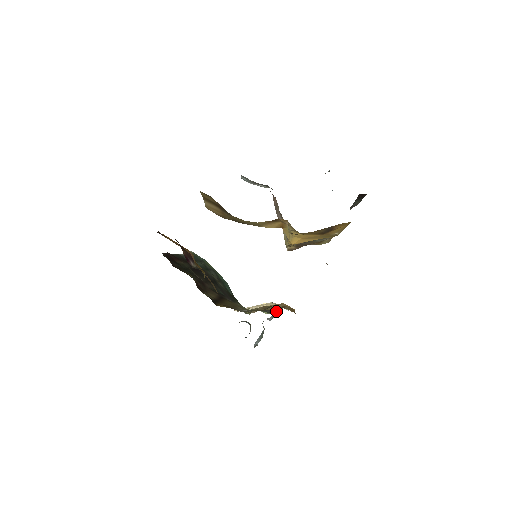
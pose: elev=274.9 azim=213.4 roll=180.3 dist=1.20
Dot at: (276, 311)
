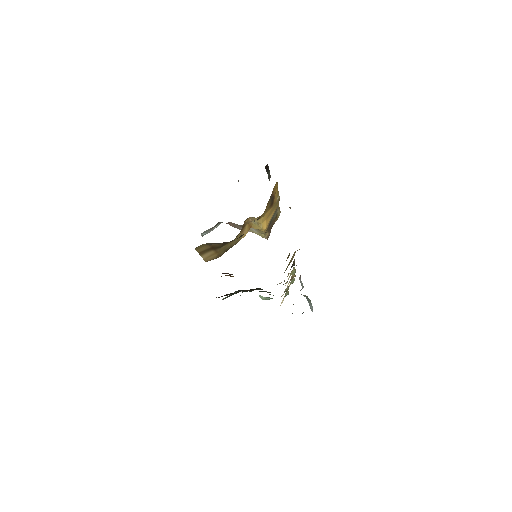
Dot at: (300, 281)
